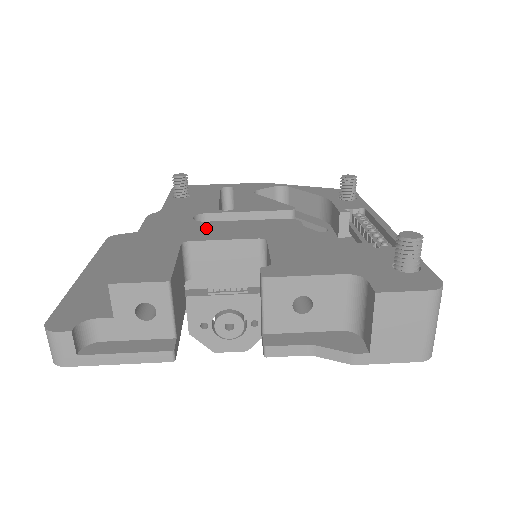
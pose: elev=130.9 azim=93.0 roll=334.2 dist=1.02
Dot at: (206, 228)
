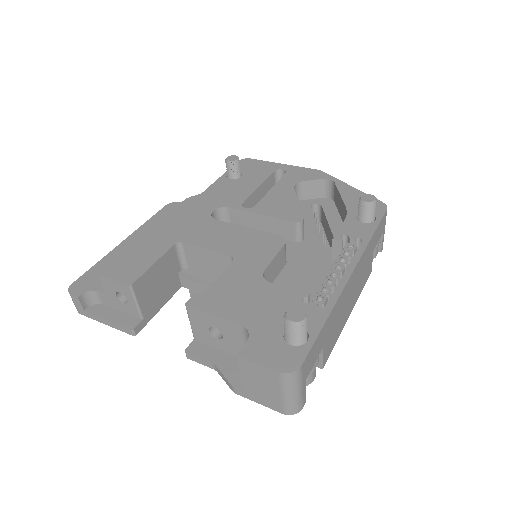
Dot at: (208, 229)
